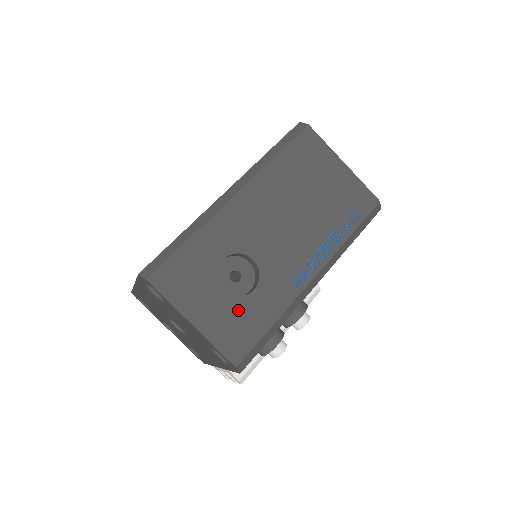
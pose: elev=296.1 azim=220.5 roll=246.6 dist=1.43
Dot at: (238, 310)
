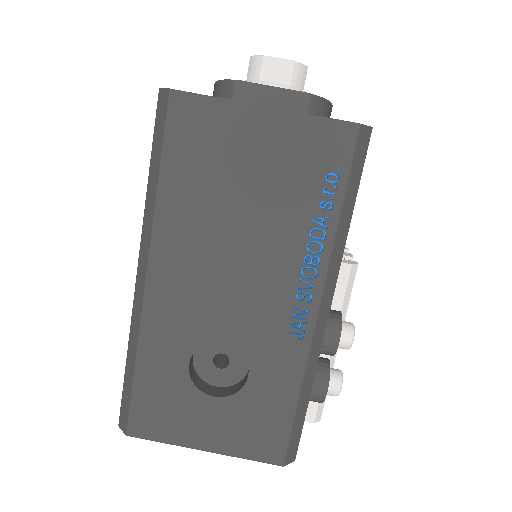
Dot at: (245, 408)
